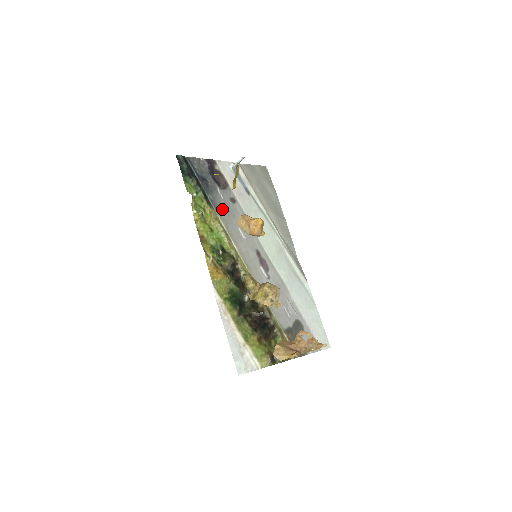
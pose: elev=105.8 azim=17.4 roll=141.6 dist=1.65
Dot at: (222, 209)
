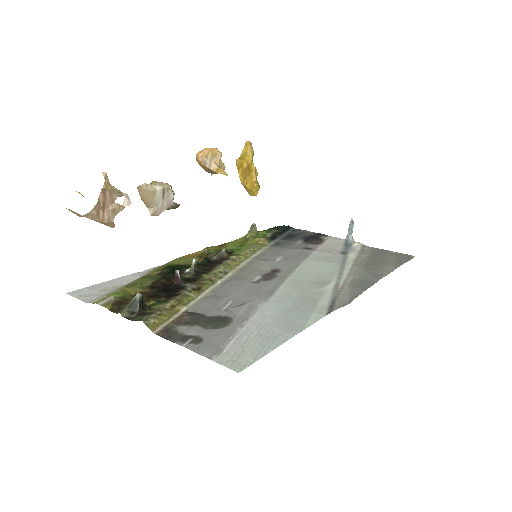
Dot at: (281, 246)
